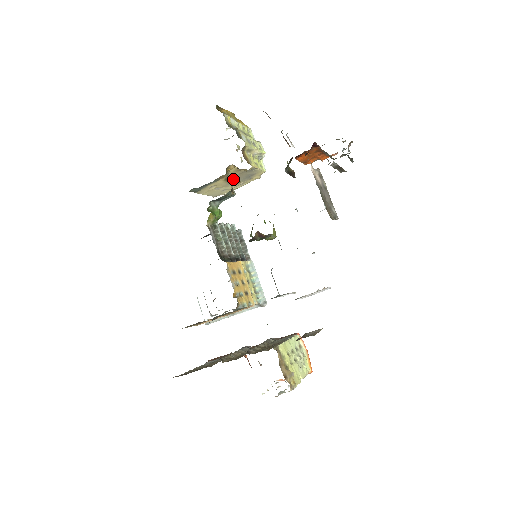
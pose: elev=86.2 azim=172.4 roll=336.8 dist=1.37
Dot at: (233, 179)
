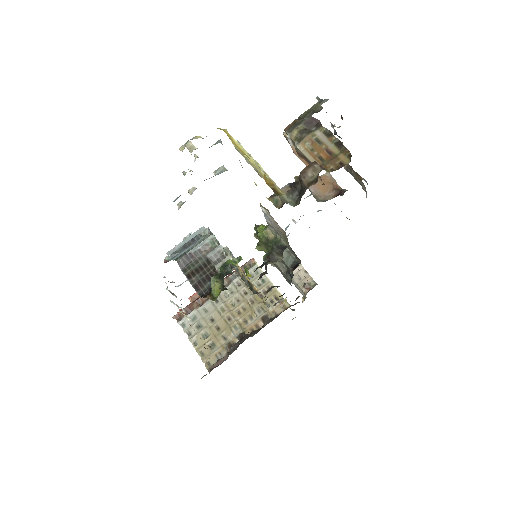
Dot at: occluded
